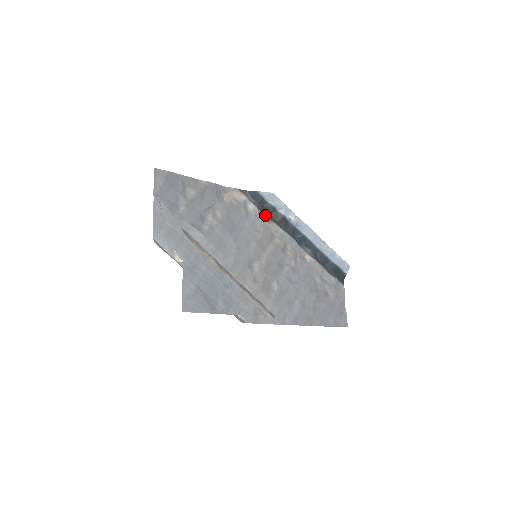
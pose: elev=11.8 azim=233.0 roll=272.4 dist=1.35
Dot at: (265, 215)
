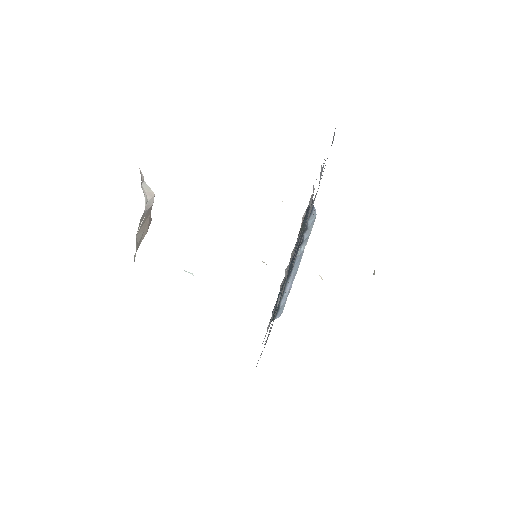
Dot at: (300, 230)
